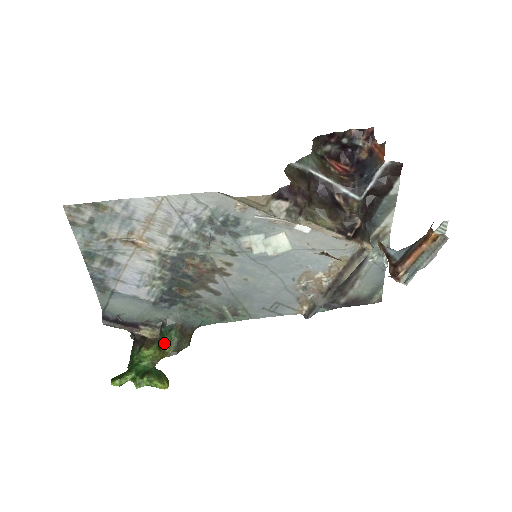
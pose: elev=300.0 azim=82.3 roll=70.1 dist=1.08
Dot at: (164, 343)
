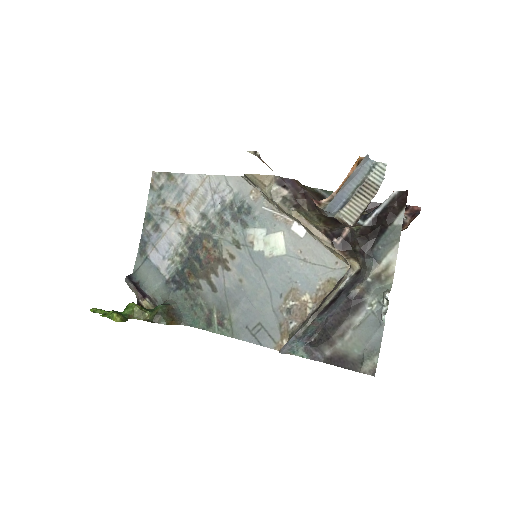
Dot at: (150, 310)
